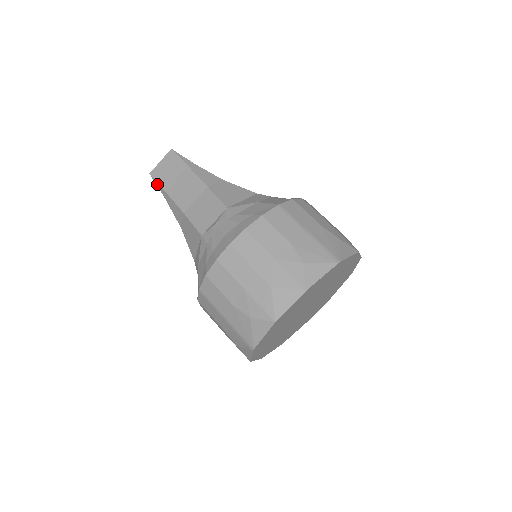
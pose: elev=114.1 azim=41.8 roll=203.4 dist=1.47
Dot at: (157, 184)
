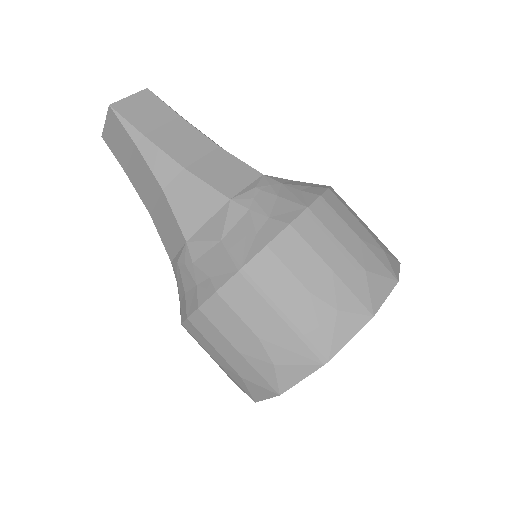
Dot at: (114, 155)
